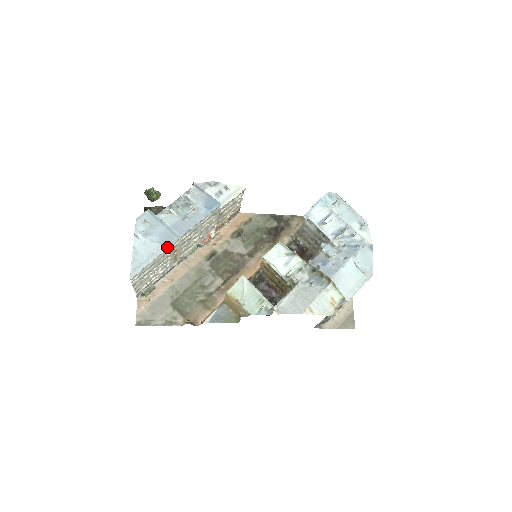
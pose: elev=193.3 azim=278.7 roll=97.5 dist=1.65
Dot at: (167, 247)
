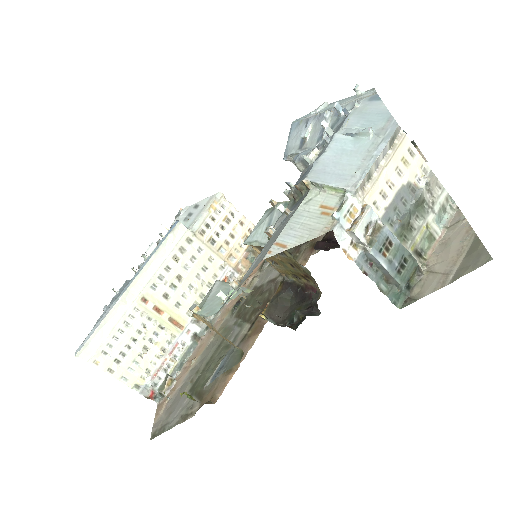
Dot at: (118, 299)
